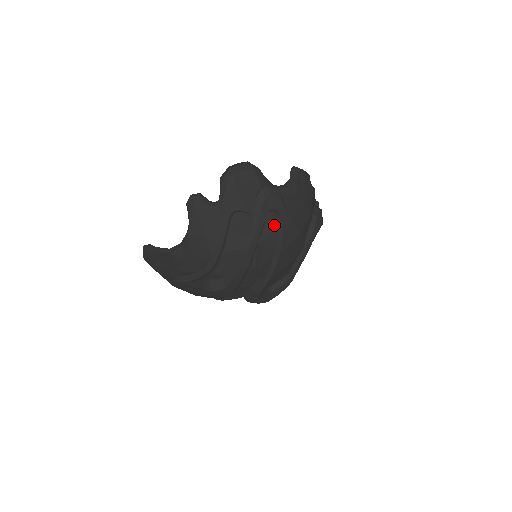
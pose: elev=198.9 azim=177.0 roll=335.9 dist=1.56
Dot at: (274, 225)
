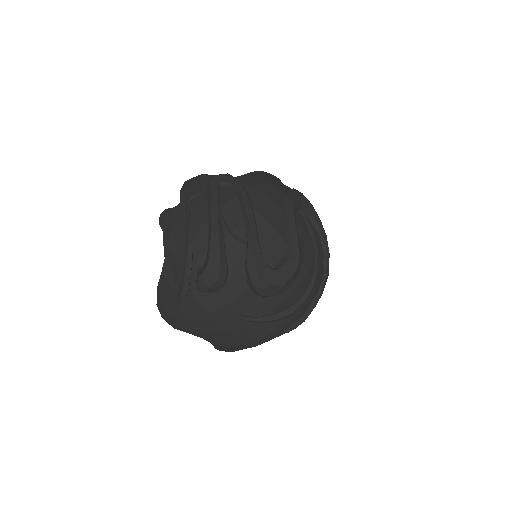
Dot at: (230, 193)
